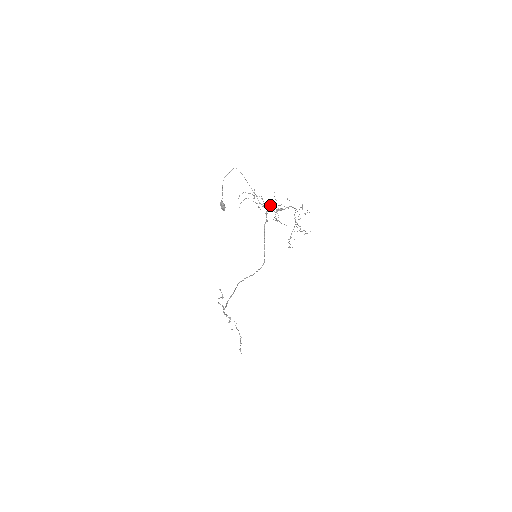
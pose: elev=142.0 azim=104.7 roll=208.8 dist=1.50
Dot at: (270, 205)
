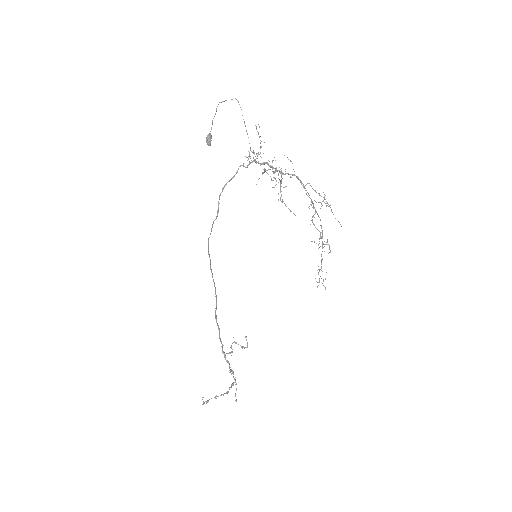
Dot at: (258, 152)
